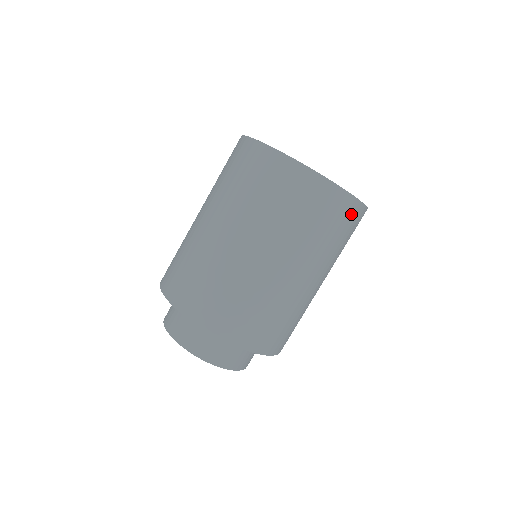
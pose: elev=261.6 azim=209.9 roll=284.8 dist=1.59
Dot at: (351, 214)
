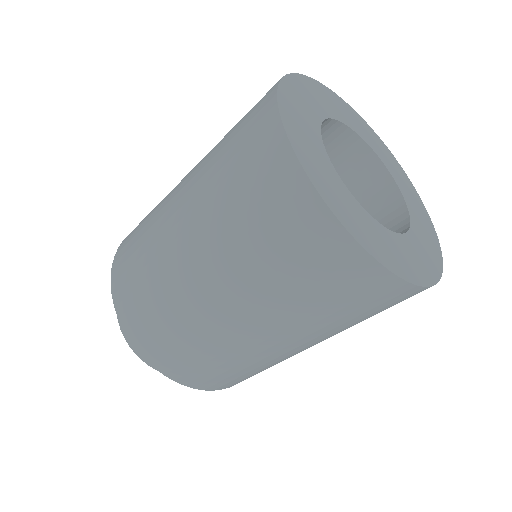
Dot at: (406, 298)
